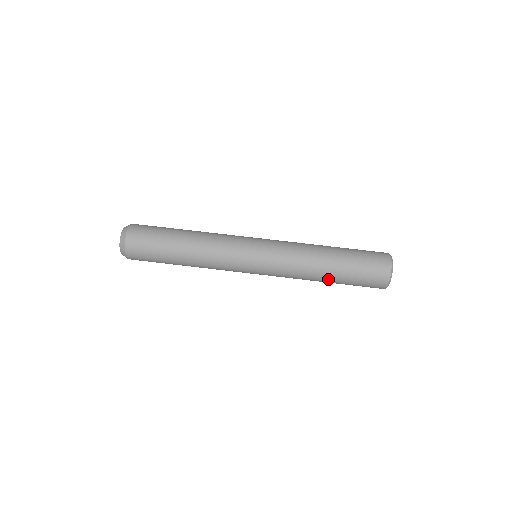
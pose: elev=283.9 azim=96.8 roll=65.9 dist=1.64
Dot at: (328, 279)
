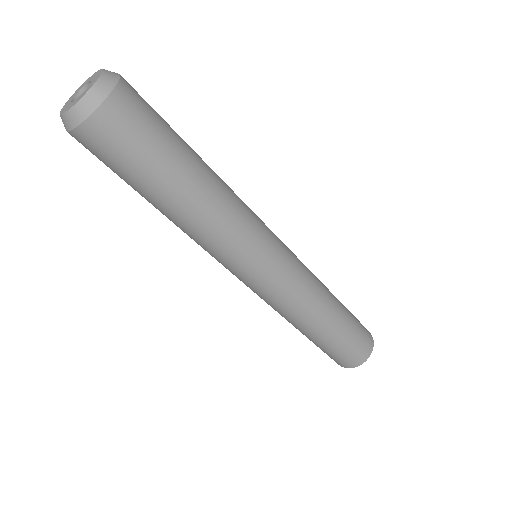
Dot at: occluded
